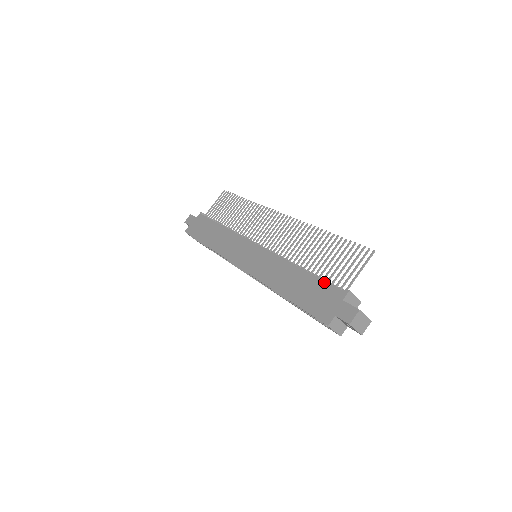
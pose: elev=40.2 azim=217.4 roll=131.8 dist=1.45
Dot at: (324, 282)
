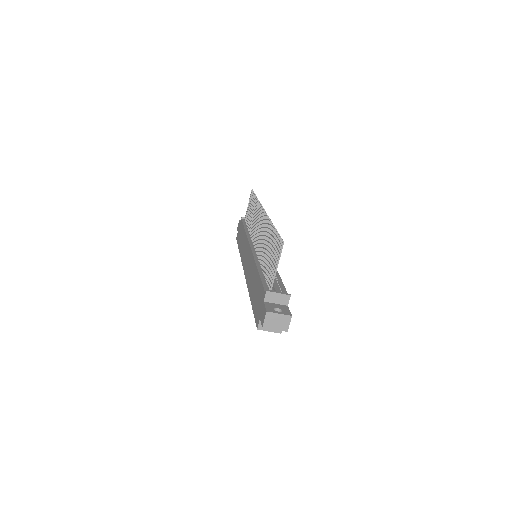
Dot at: (261, 283)
